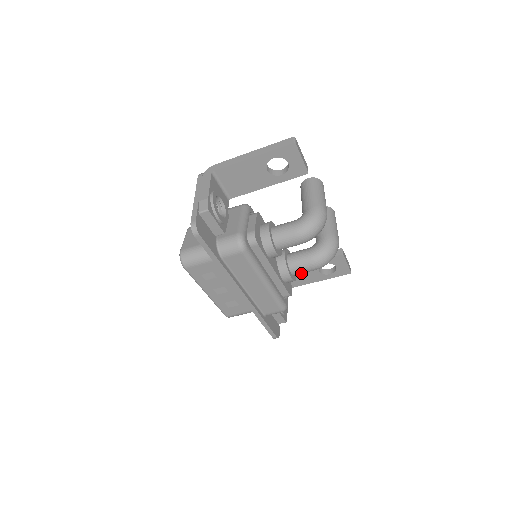
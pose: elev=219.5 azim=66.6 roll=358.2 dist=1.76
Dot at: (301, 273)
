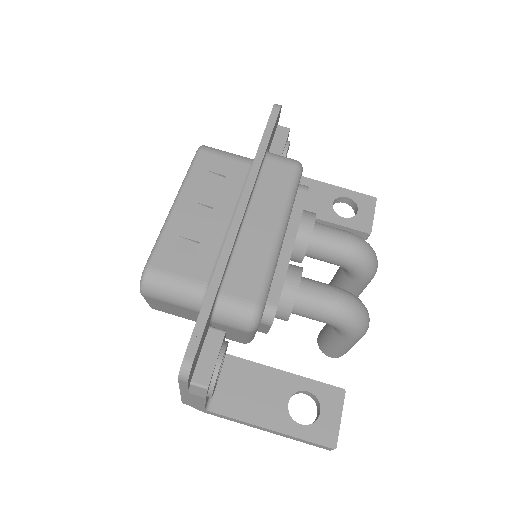
Dot at: (310, 299)
